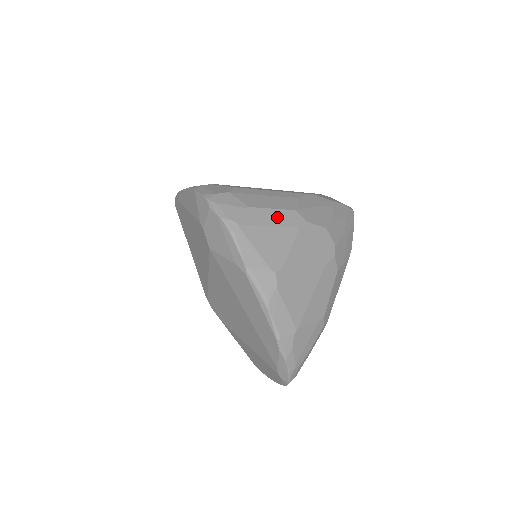
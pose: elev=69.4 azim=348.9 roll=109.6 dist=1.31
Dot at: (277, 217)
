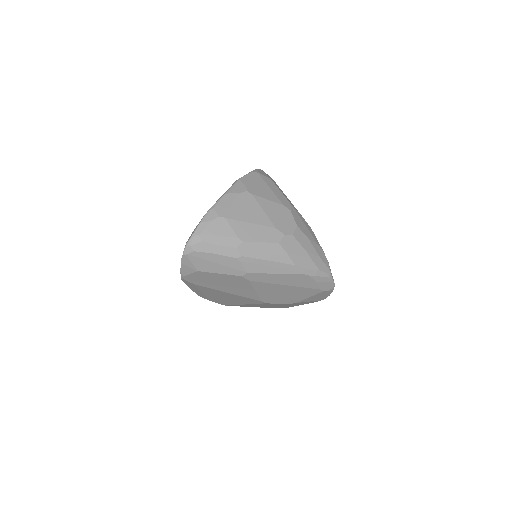
Dot at: (279, 194)
